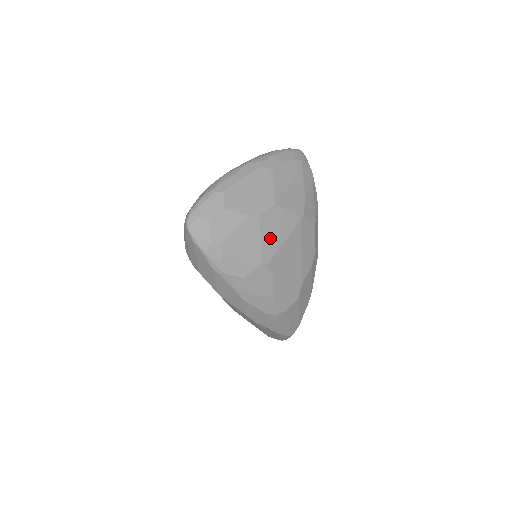
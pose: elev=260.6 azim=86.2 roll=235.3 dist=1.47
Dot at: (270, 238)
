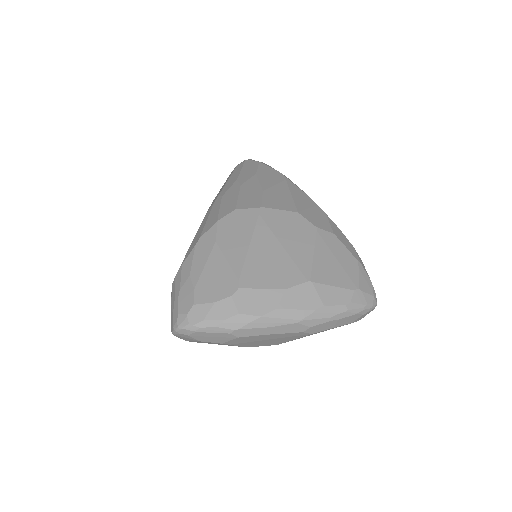
Dot at: occluded
